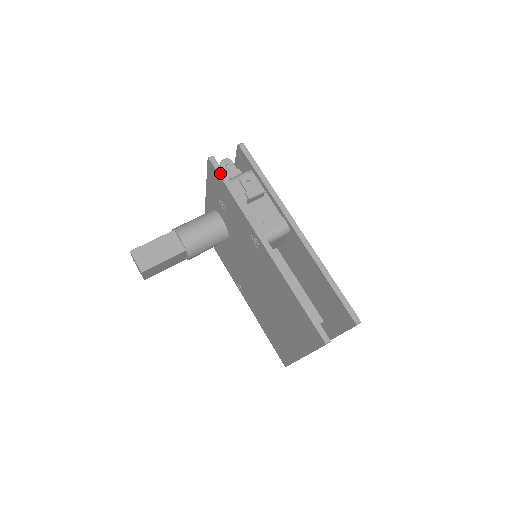
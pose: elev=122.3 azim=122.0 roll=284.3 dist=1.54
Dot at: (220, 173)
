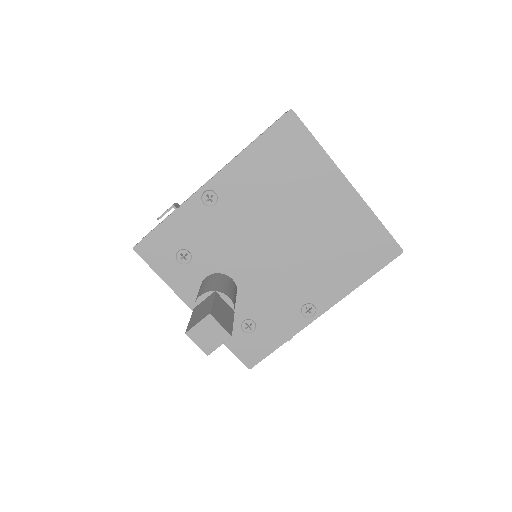
Dot at: (147, 235)
